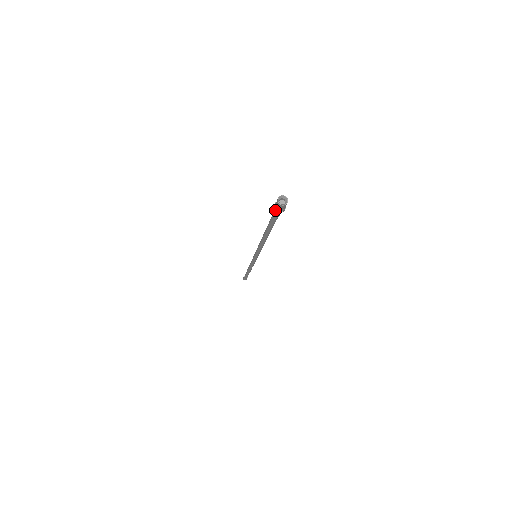
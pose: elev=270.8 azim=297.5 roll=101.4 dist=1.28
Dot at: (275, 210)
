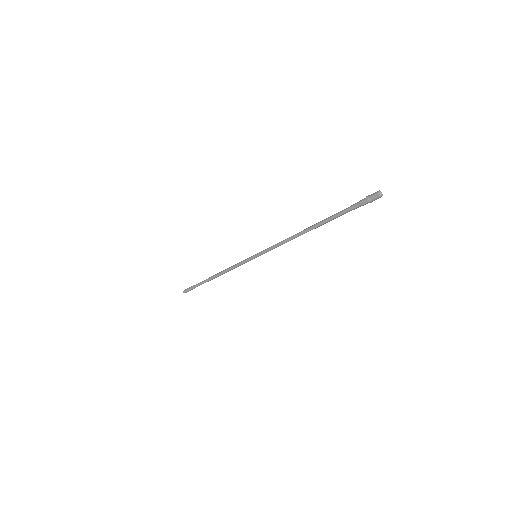
Dot at: (367, 200)
